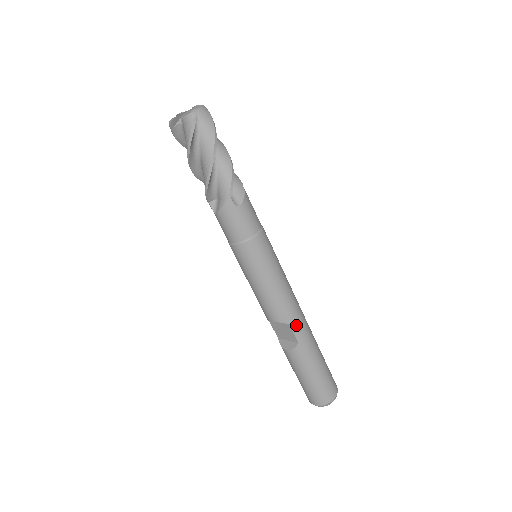
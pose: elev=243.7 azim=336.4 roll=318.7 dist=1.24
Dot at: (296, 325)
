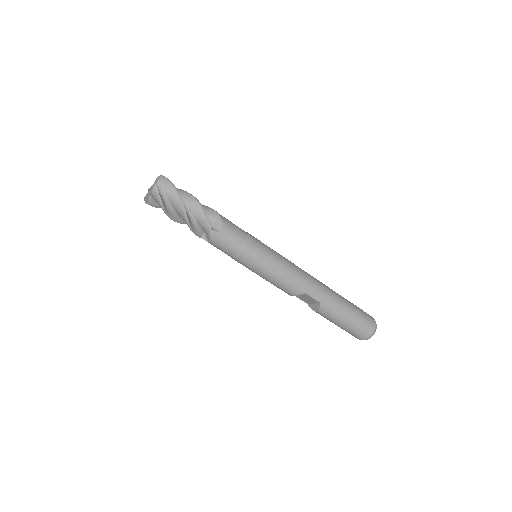
Dot at: (311, 292)
